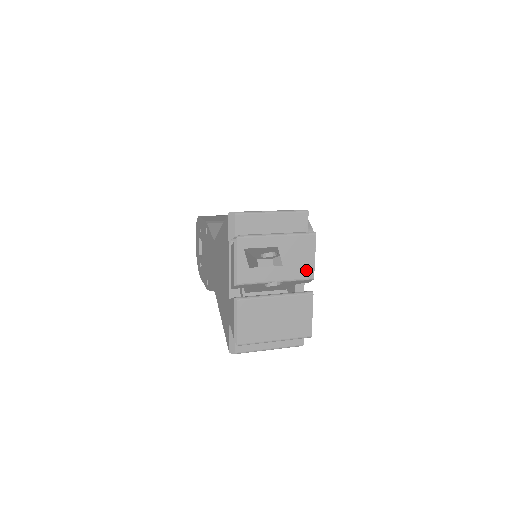
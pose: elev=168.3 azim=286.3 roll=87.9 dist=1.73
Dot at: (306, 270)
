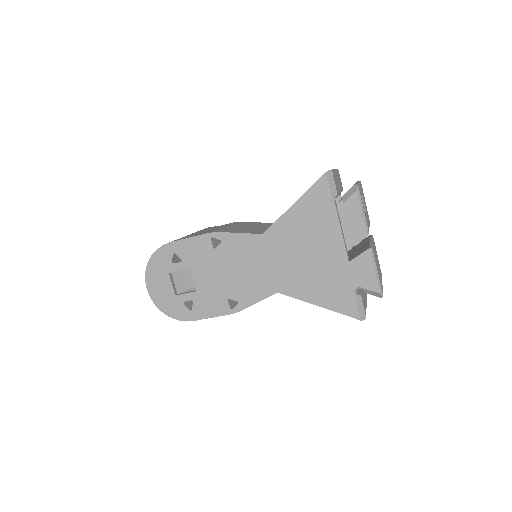
Dot at: occluded
